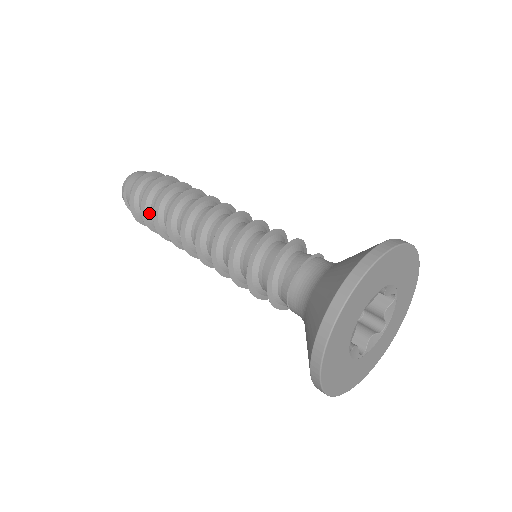
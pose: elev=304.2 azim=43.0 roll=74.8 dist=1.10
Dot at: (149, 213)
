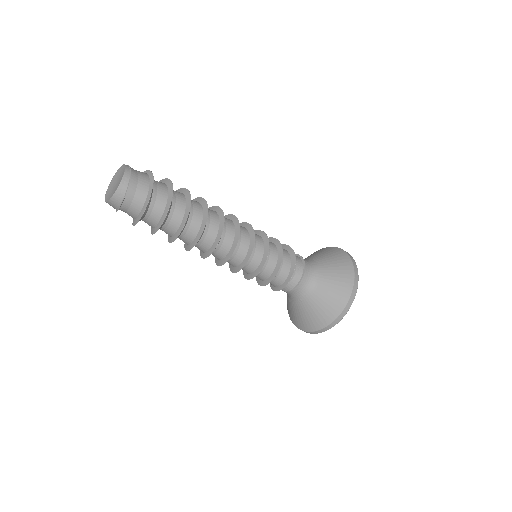
Dot at: (166, 219)
